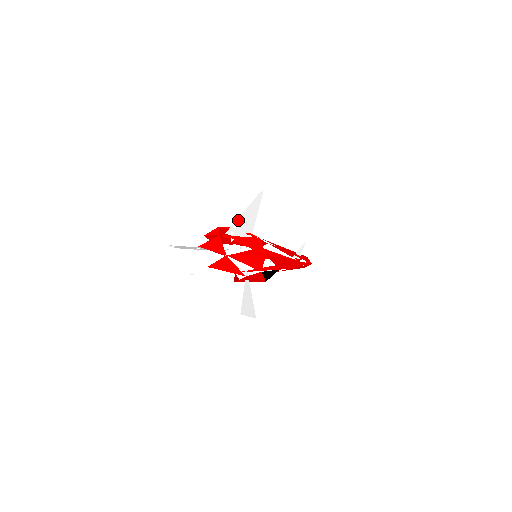
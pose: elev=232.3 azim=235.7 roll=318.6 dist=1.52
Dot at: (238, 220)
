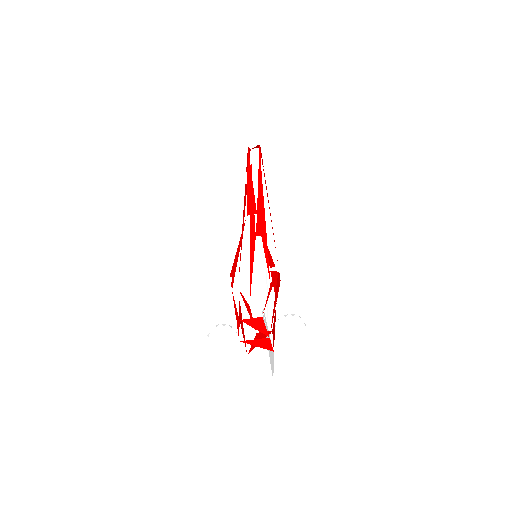
Dot at: occluded
